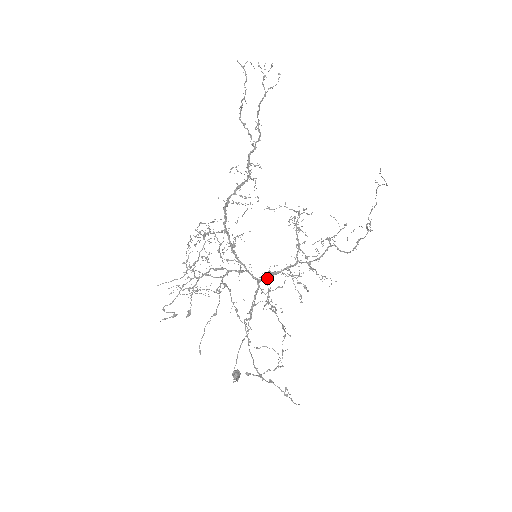
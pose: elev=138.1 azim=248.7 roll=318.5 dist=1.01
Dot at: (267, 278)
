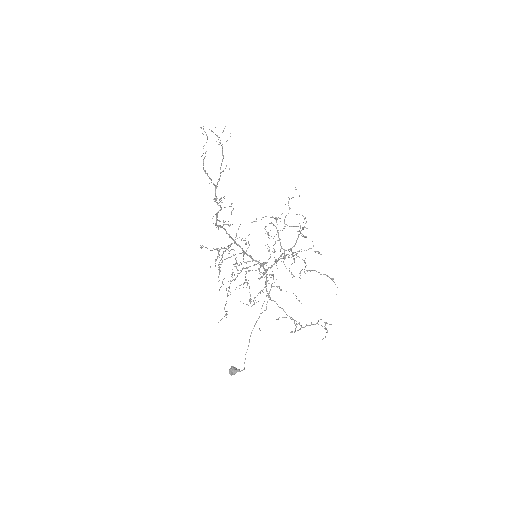
Dot at: (271, 267)
